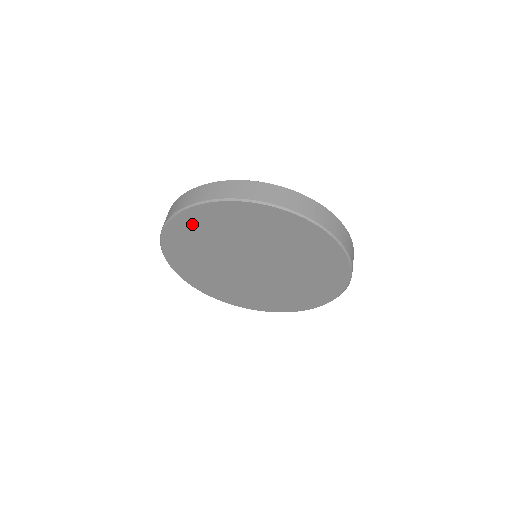
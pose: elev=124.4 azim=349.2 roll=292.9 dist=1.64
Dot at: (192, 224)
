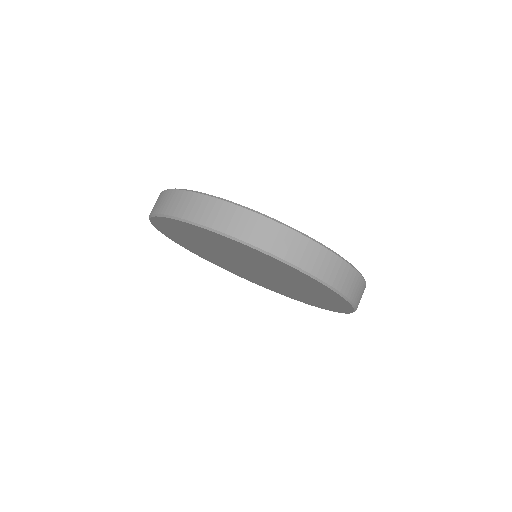
Dot at: (212, 236)
